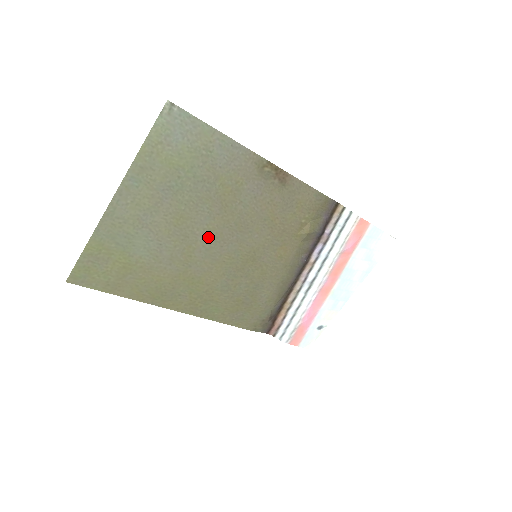
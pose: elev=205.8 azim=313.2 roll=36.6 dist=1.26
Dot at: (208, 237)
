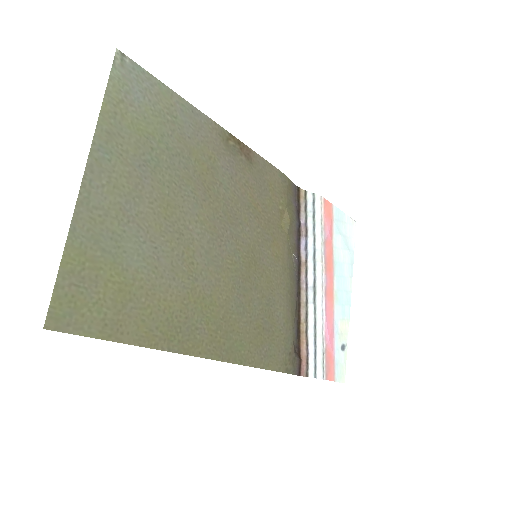
Dot at: (203, 234)
